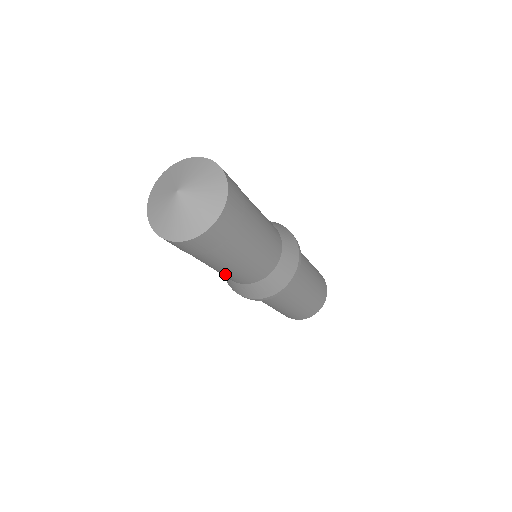
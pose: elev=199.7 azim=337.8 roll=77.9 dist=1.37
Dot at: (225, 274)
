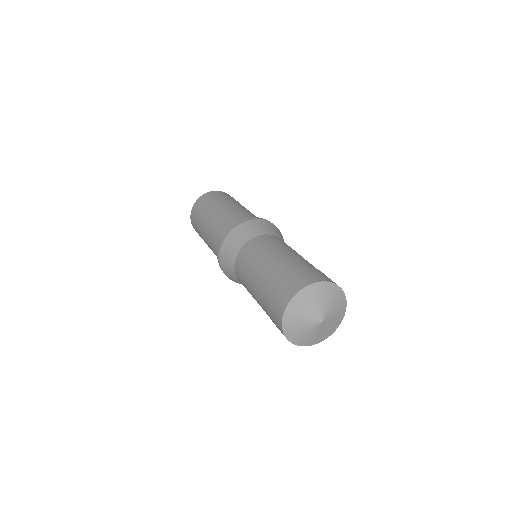
Dot at: occluded
